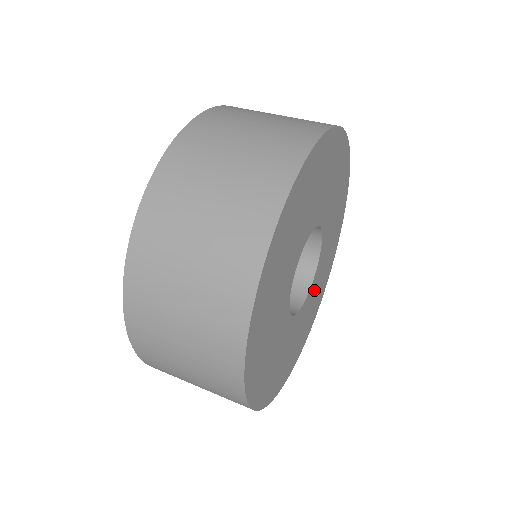
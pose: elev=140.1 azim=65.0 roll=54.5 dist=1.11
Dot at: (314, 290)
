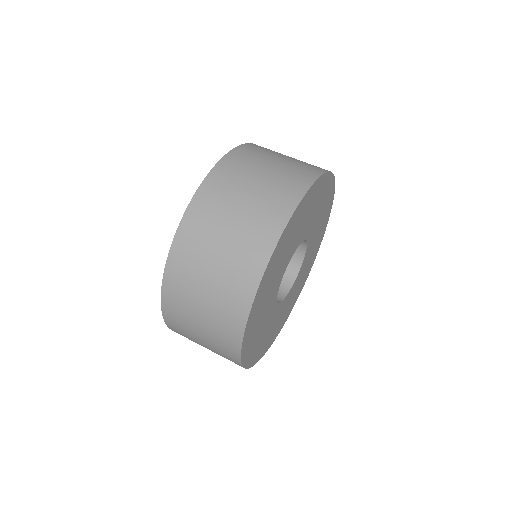
Dot at: (313, 241)
